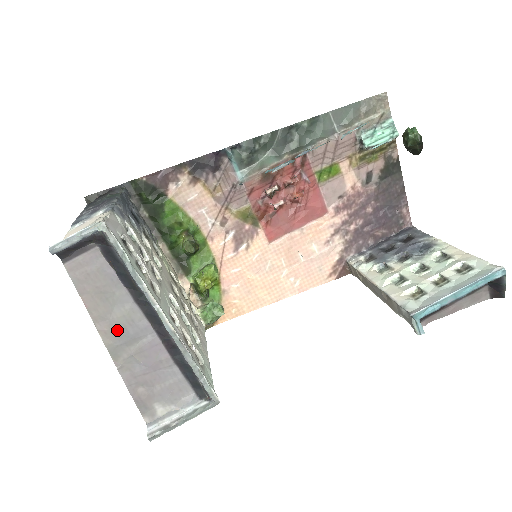
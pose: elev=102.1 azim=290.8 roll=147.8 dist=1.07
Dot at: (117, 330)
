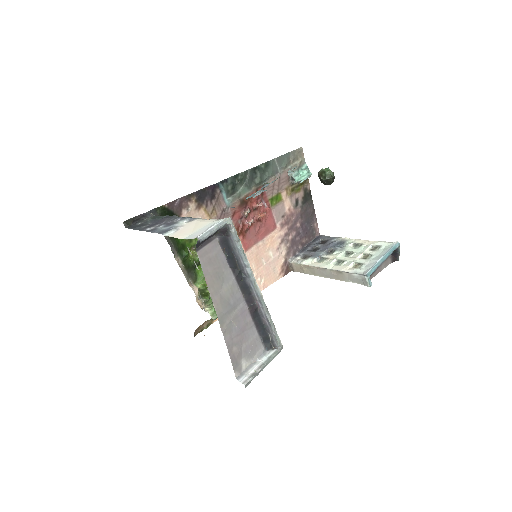
Dot at: (224, 301)
